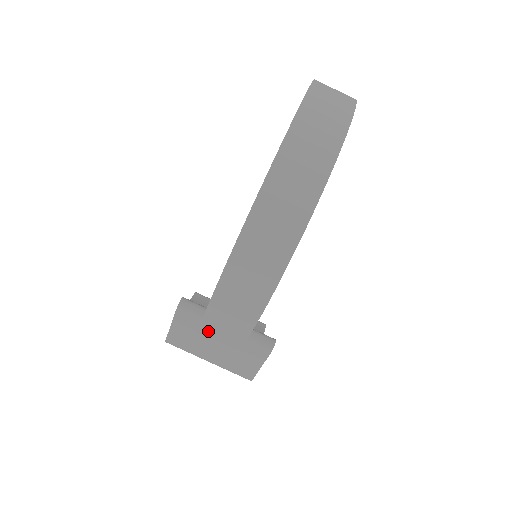
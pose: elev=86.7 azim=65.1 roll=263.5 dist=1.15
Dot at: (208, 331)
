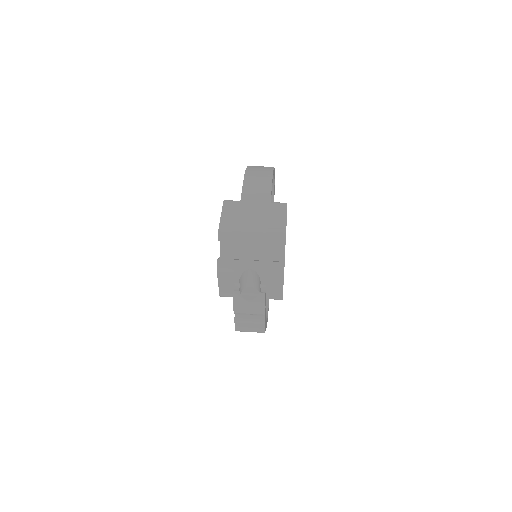
Dot at: (246, 207)
